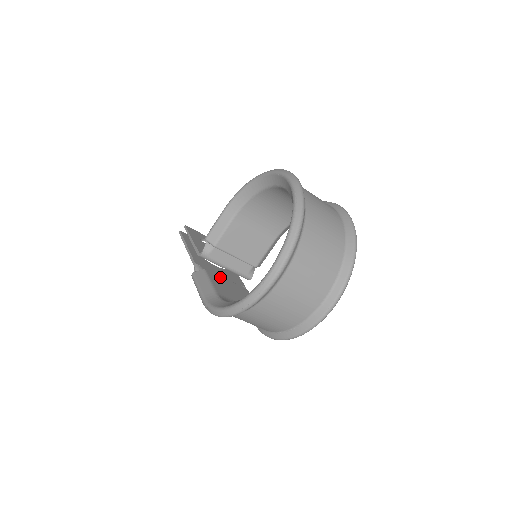
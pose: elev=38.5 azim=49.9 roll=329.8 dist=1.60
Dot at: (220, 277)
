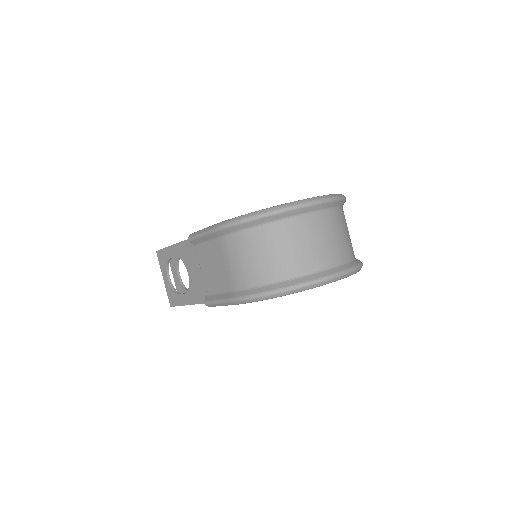
Dot at: occluded
